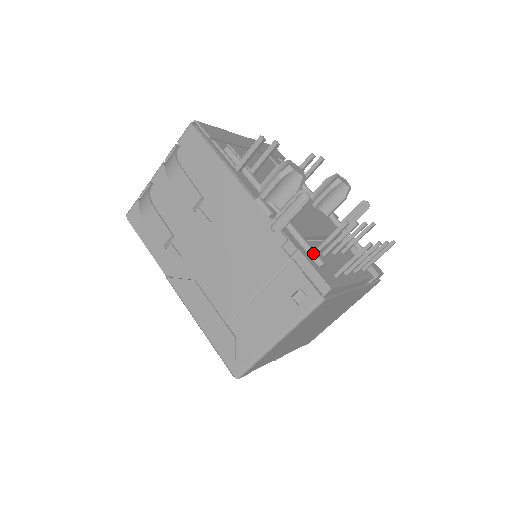
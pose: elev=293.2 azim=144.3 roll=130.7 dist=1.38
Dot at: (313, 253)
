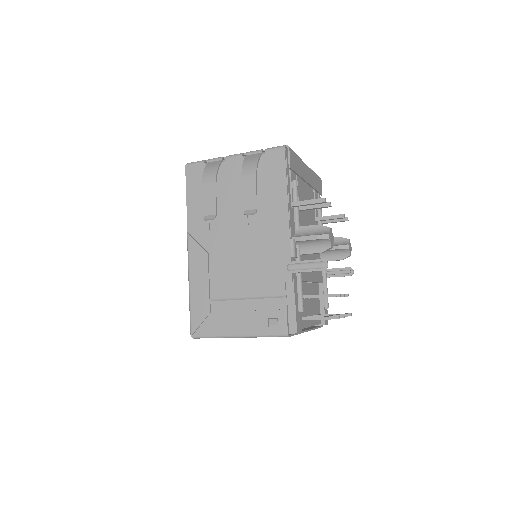
Dot at: (301, 300)
